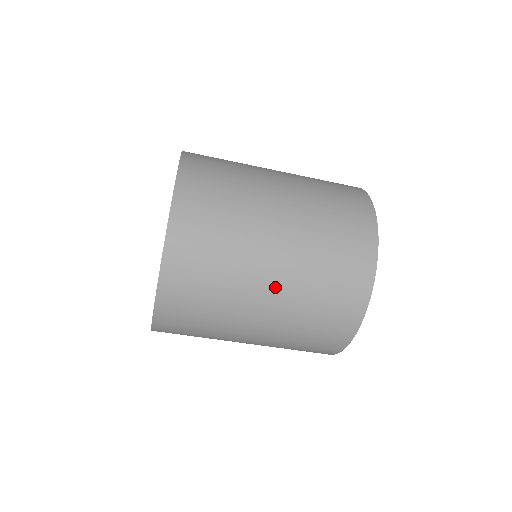
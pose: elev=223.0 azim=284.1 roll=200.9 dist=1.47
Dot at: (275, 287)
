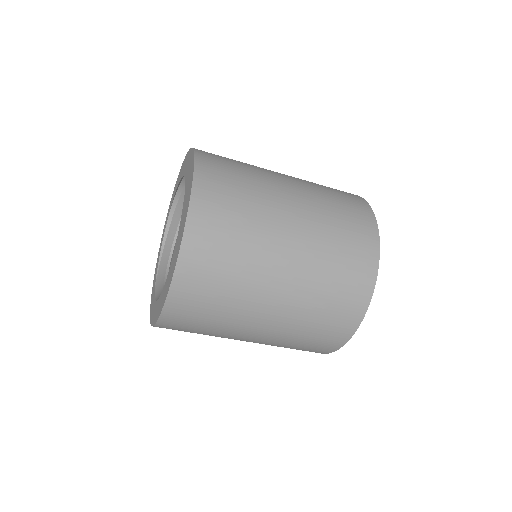
Dot at: (268, 324)
